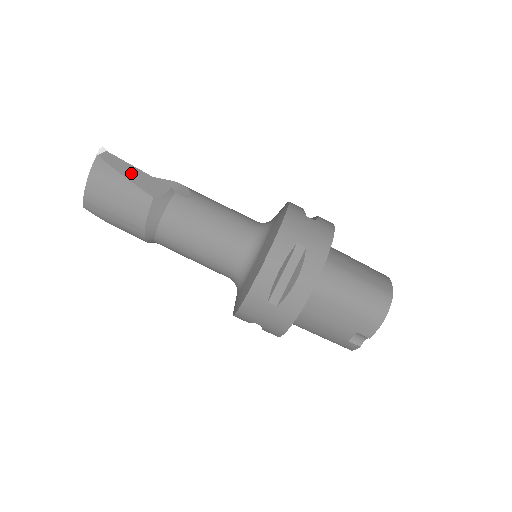
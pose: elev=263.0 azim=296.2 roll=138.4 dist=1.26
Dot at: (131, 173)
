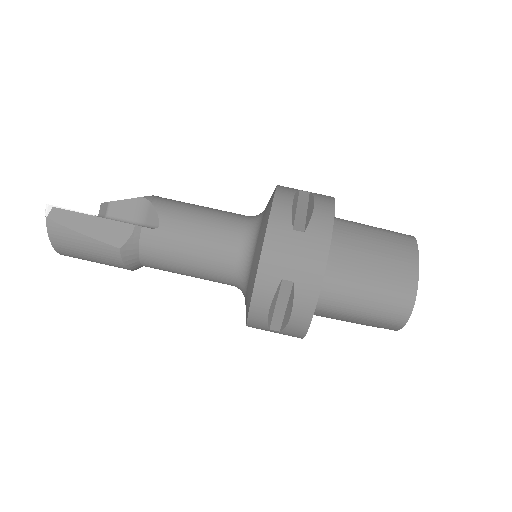
Dot at: (87, 226)
